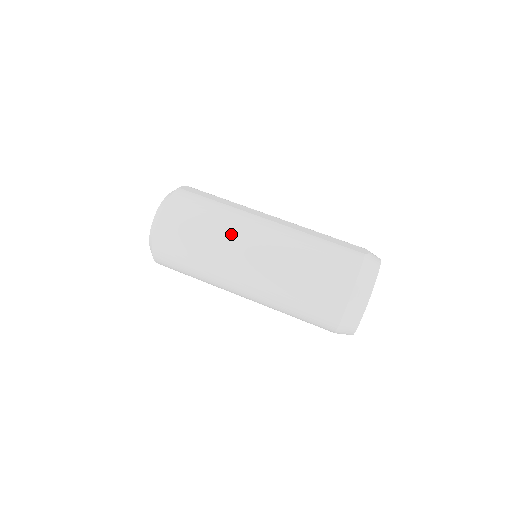
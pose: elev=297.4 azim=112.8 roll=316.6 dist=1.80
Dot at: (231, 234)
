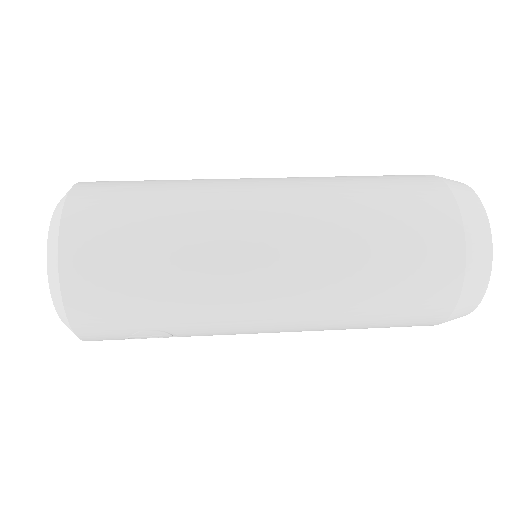
Dot at: (215, 186)
